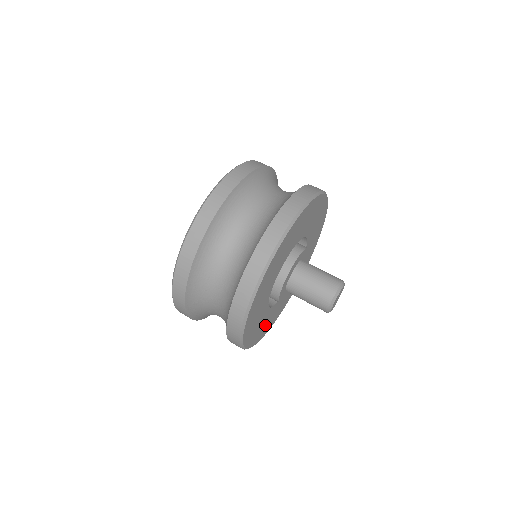
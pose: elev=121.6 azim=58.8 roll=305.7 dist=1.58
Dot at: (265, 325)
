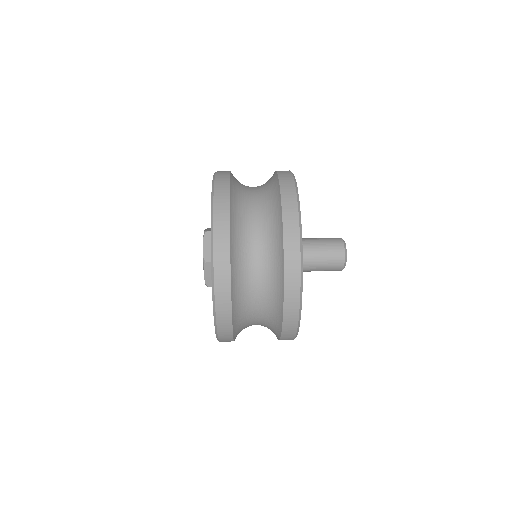
Dot at: occluded
